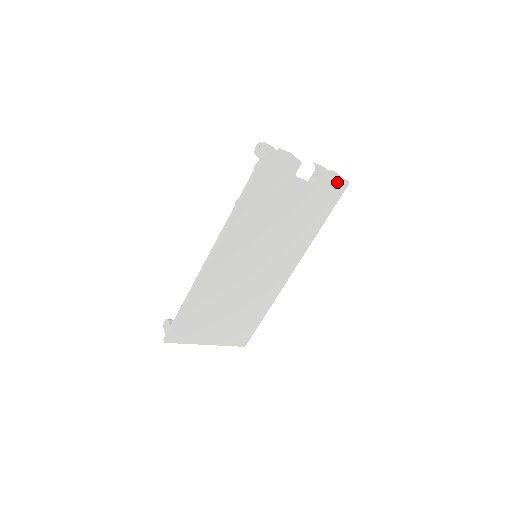
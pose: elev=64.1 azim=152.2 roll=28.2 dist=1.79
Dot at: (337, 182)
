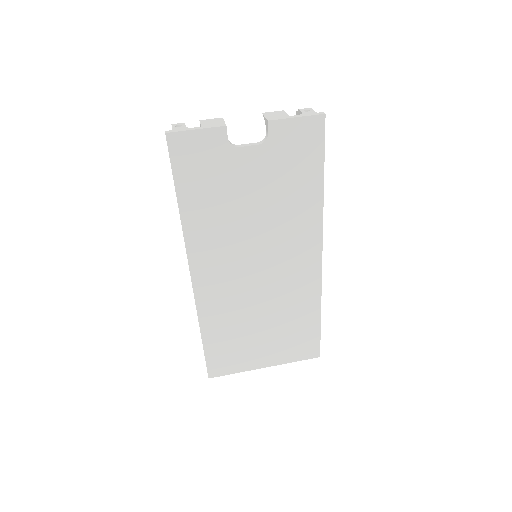
Dot at: (303, 123)
